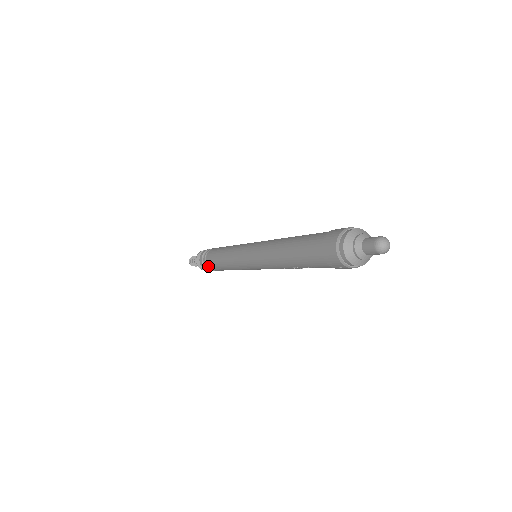
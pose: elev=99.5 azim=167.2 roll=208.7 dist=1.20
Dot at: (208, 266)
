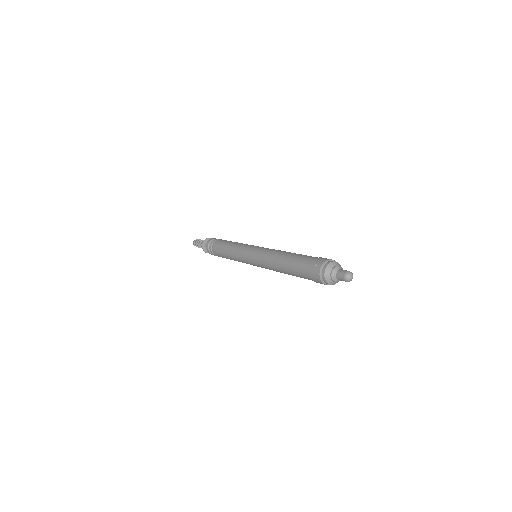
Dot at: occluded
